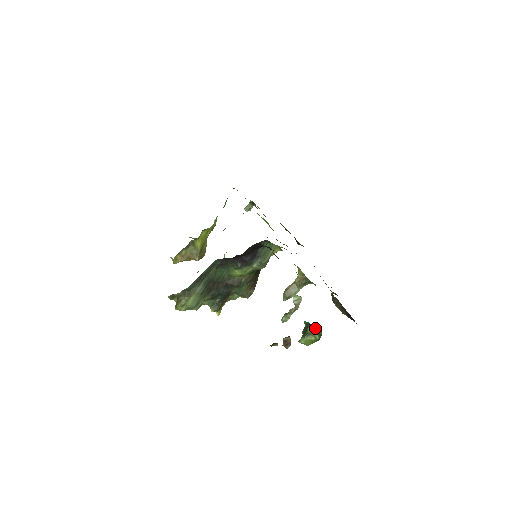
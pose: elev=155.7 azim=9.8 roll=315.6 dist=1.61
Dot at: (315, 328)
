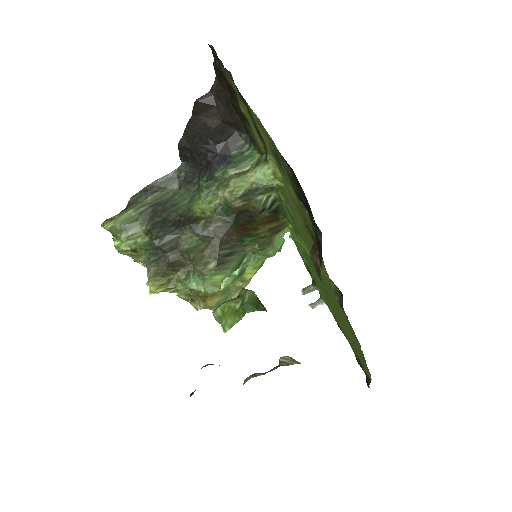
Dot at: (257, 300)
